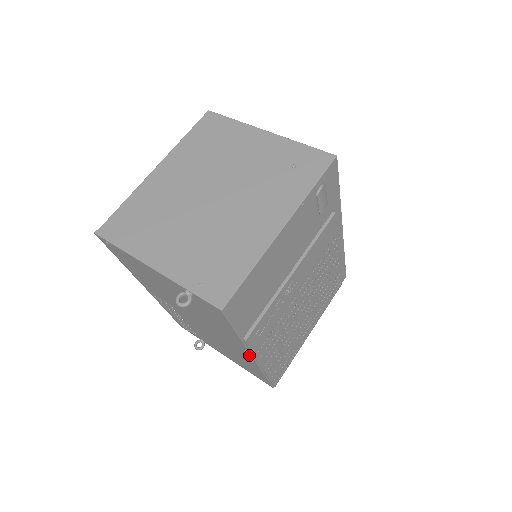
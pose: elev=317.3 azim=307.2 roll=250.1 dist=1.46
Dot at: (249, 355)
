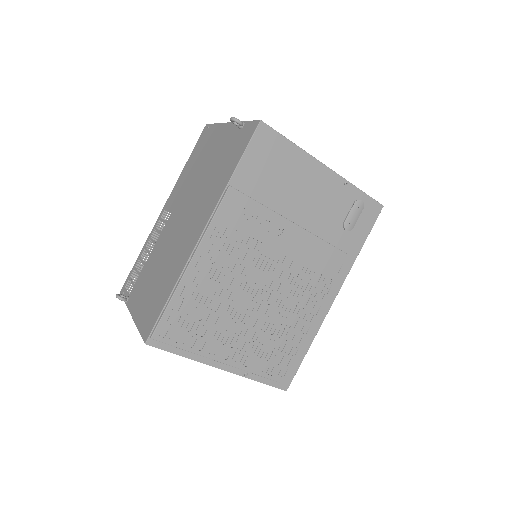
Dot at: (201, 230)
